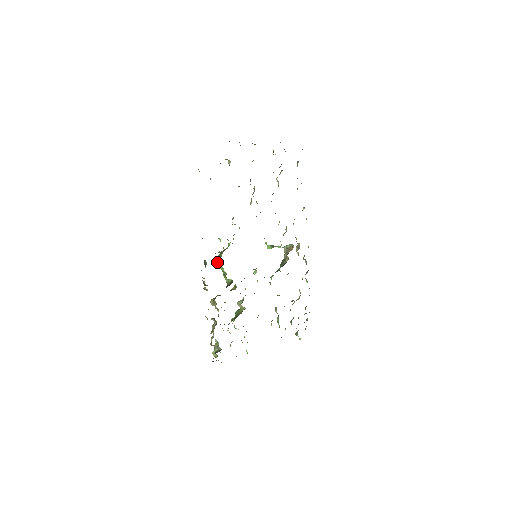
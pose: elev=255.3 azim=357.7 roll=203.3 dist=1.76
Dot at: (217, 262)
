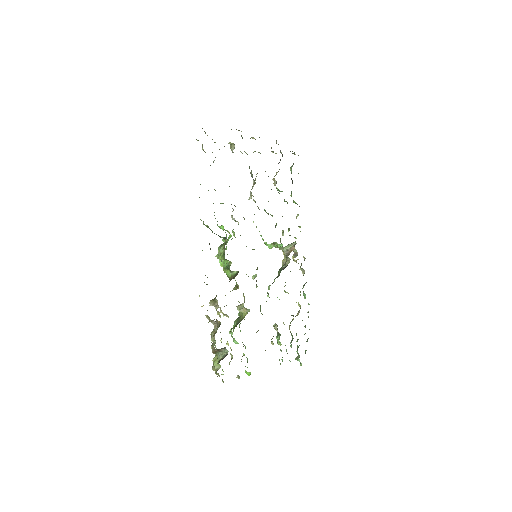
Dot at: (218, 254)
